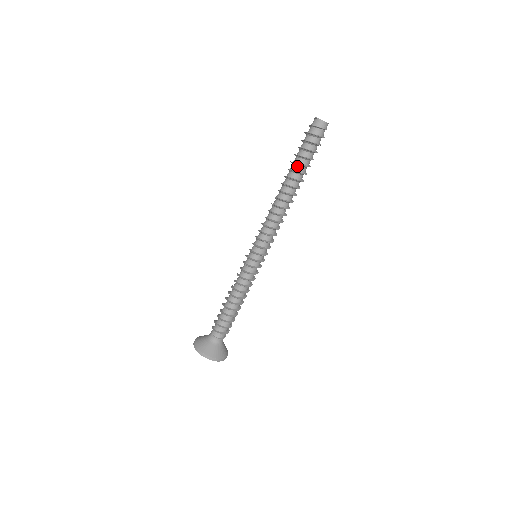
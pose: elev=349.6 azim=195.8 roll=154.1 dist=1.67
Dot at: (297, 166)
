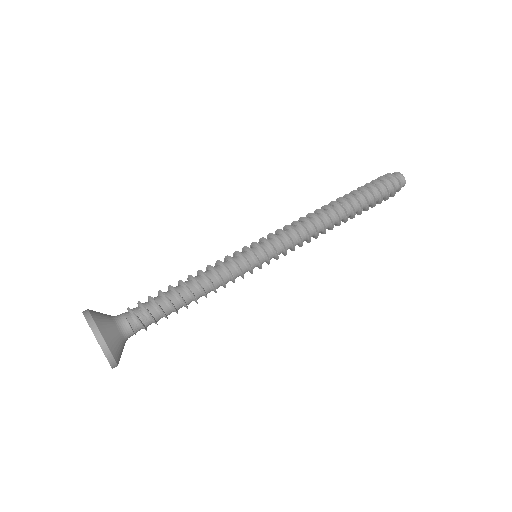
Dot at: (364, 202)
